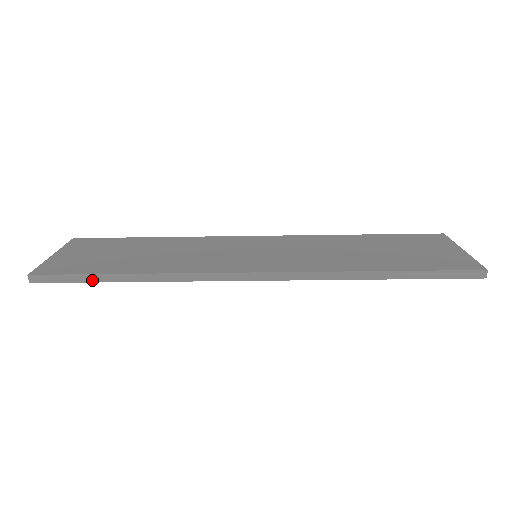
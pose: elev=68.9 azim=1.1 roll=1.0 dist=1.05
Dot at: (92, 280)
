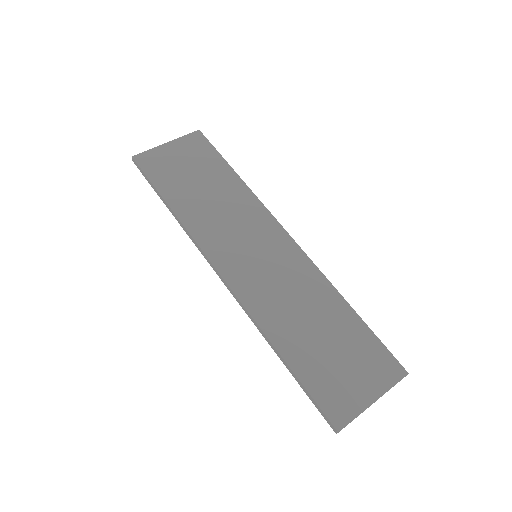
Dot at: (155, 190)
